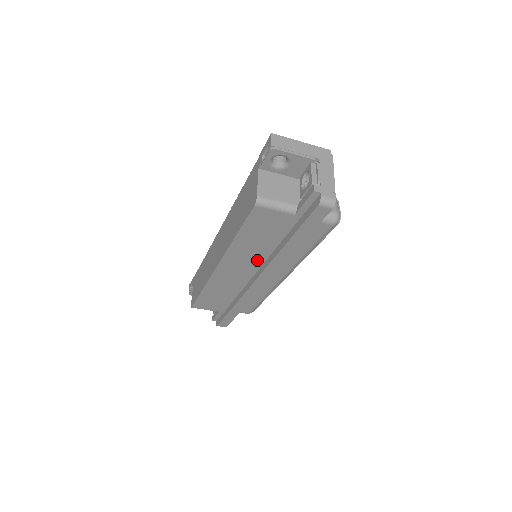
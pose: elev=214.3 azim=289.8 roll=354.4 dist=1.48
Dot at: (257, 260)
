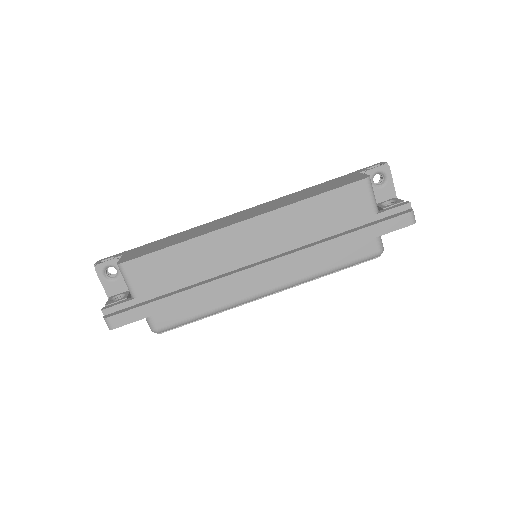
Dot at: (287, 243)
